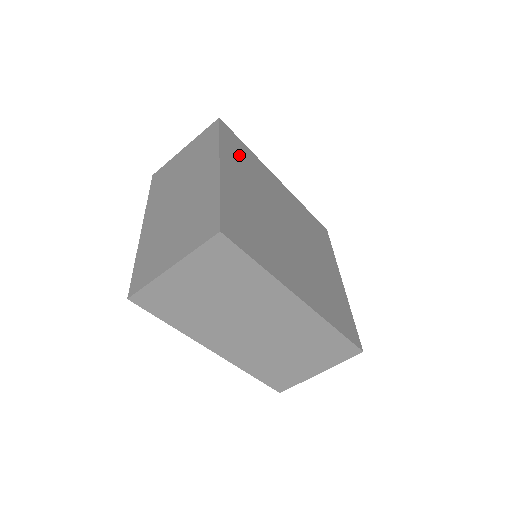
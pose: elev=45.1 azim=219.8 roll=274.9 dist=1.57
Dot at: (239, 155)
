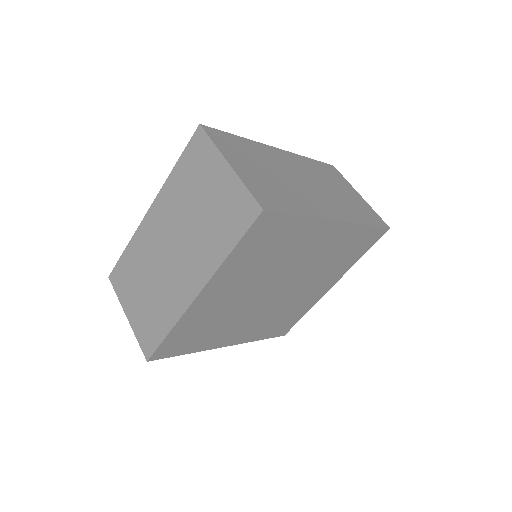
Dot at: (260, 249)
